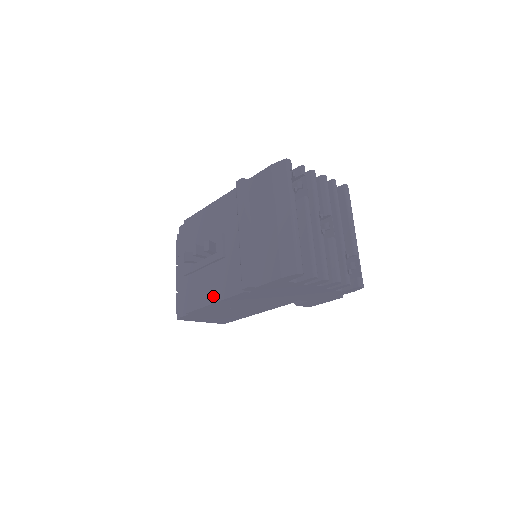
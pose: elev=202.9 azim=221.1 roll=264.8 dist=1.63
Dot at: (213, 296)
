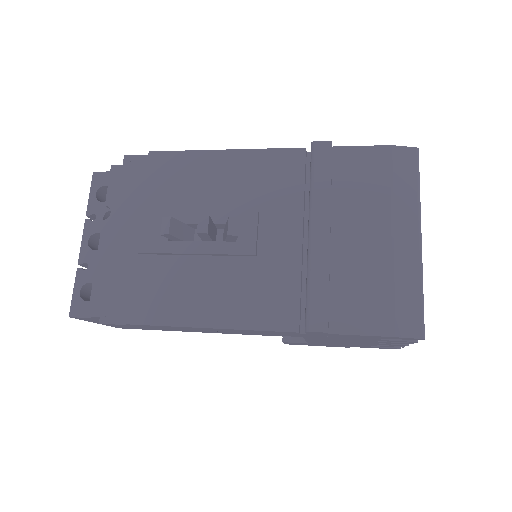
Dot at: (212, 315)
